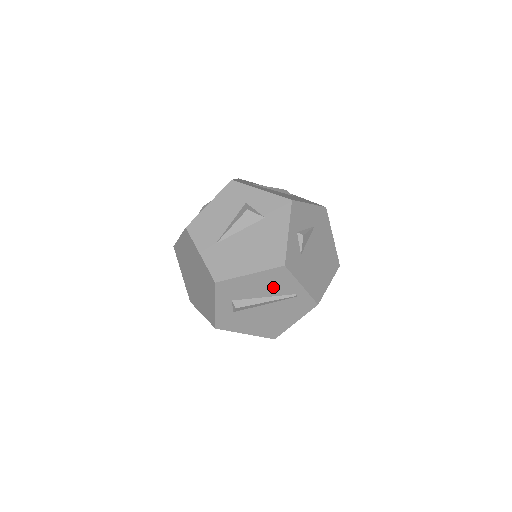
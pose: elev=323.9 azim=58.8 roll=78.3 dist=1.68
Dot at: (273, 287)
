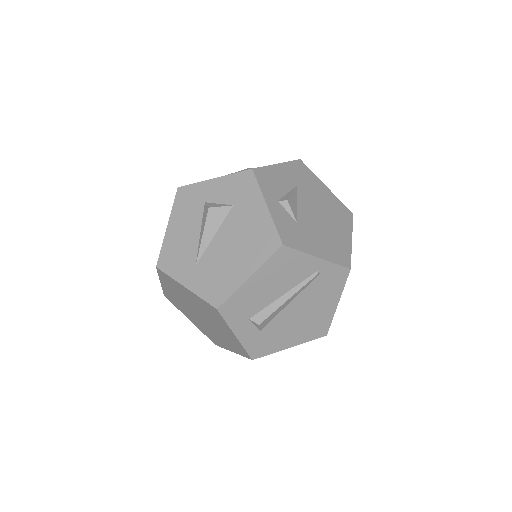
Dot at: (286, 277)
